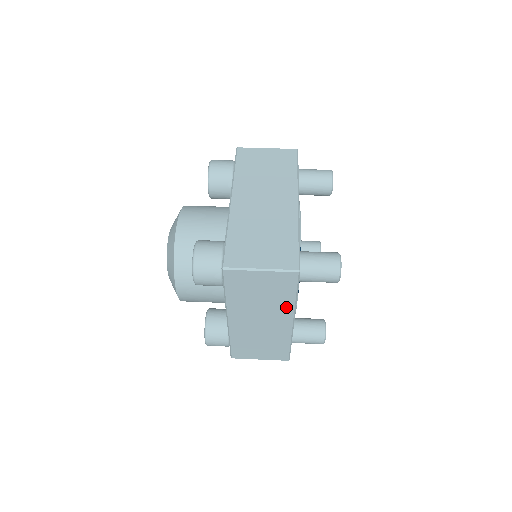
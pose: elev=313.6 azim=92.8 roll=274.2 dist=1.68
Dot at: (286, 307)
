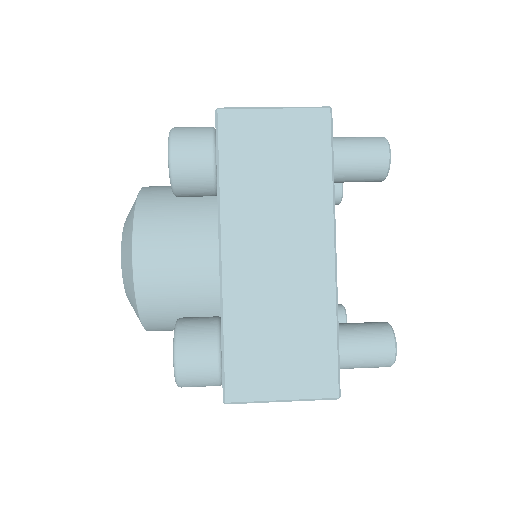
Dot at: occluded
